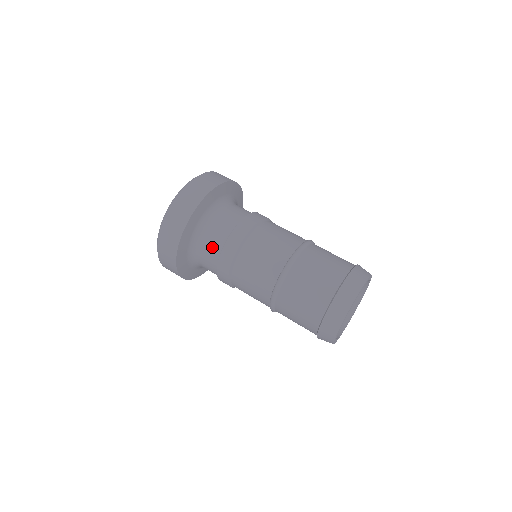
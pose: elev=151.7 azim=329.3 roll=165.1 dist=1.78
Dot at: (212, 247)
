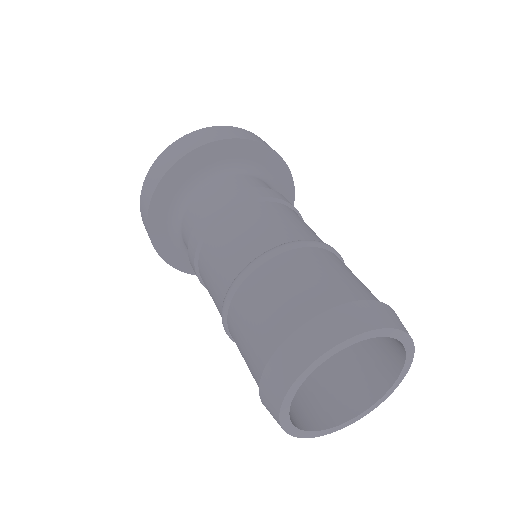
Dot at: occluded
